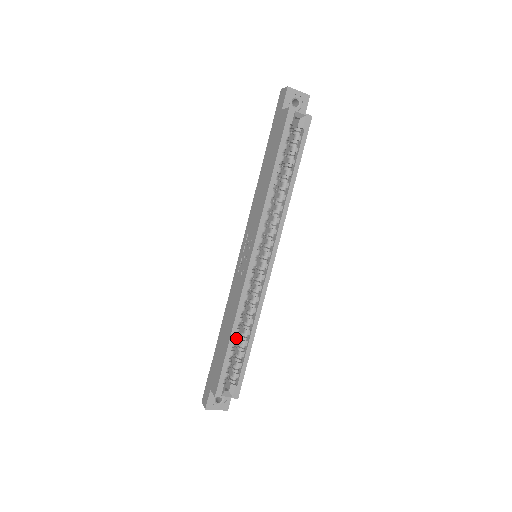
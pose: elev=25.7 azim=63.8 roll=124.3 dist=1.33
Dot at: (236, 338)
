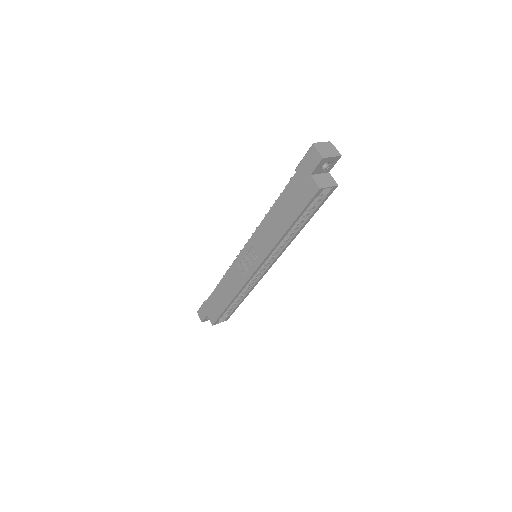
Dot at: occluded
